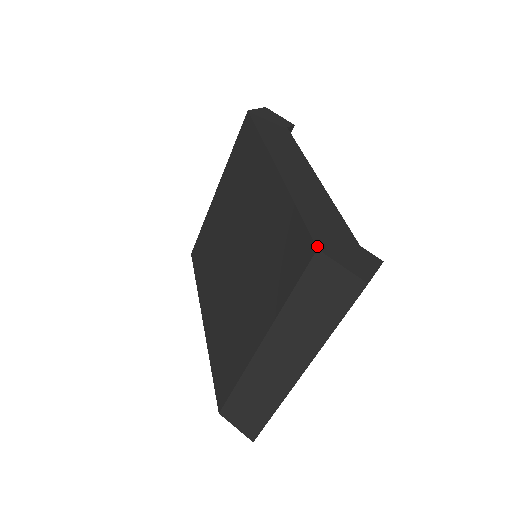
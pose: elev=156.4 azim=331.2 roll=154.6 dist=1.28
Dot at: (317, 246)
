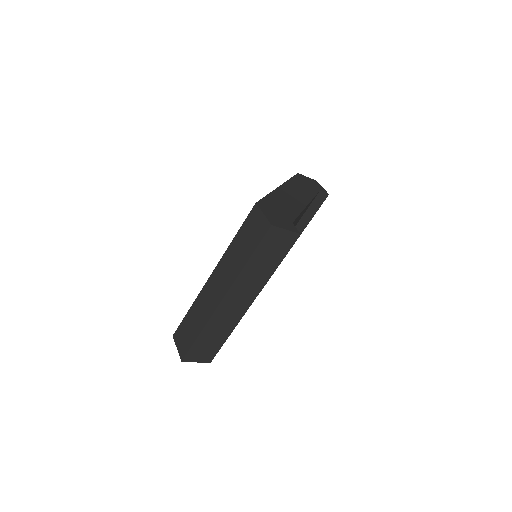
Dot at: (257, 202)
